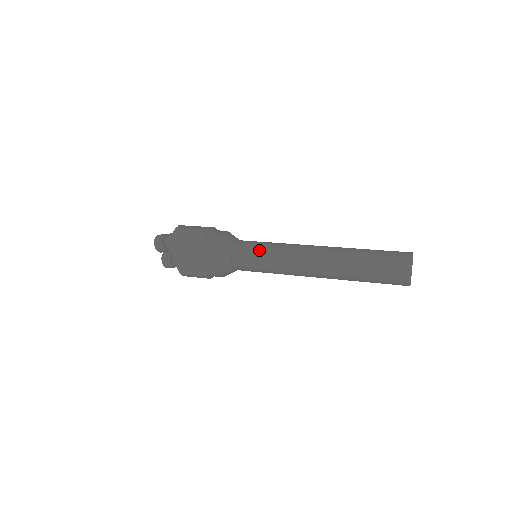
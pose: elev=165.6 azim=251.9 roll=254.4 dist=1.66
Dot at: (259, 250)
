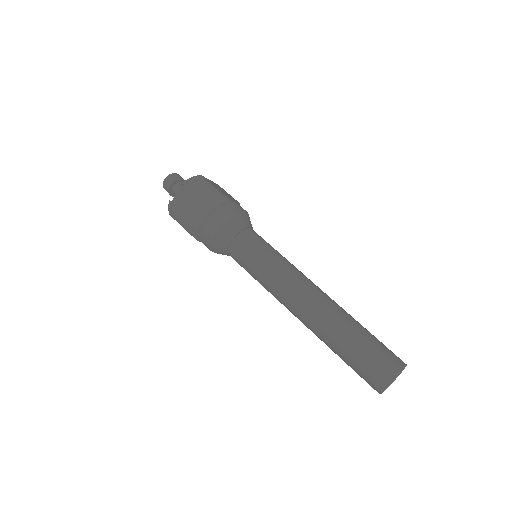
Dot at: (250, 269)
